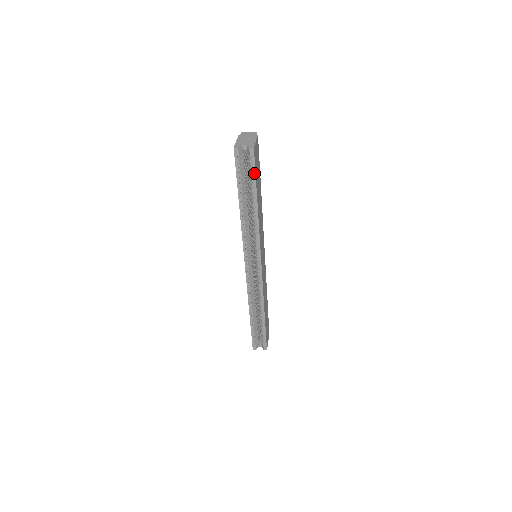
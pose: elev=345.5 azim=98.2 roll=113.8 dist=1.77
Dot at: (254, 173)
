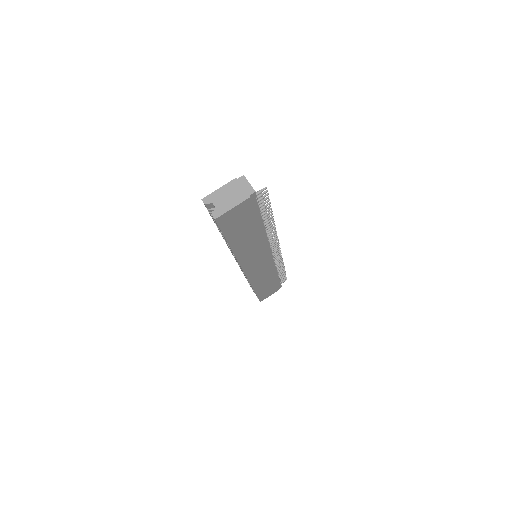
Dot at: (221, 231)
